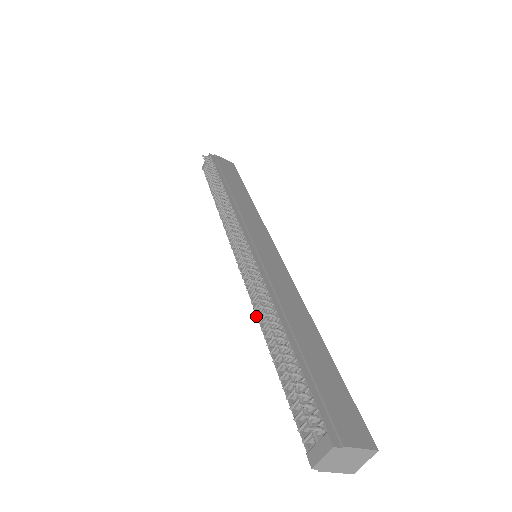
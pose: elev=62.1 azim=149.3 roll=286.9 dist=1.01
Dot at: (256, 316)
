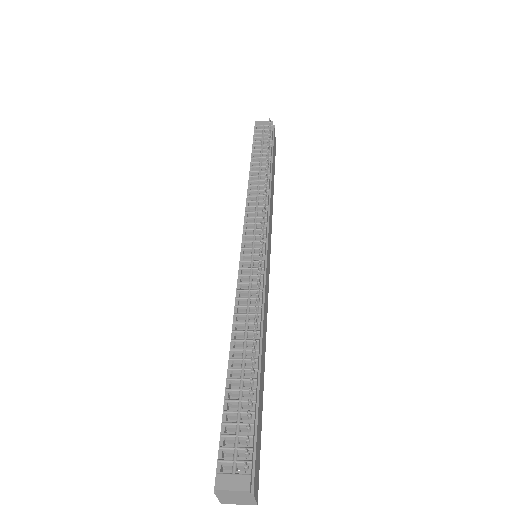
Dot at: (235, 314)
